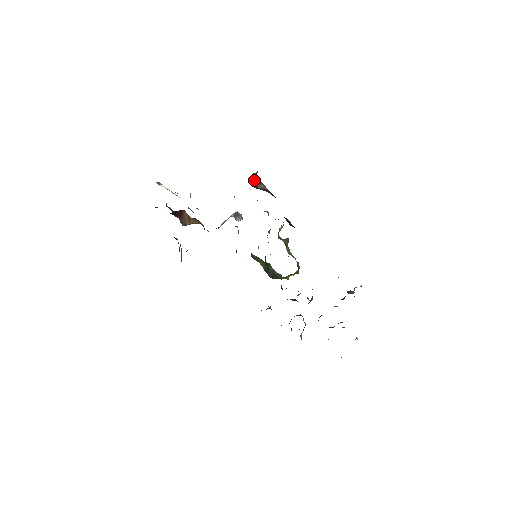
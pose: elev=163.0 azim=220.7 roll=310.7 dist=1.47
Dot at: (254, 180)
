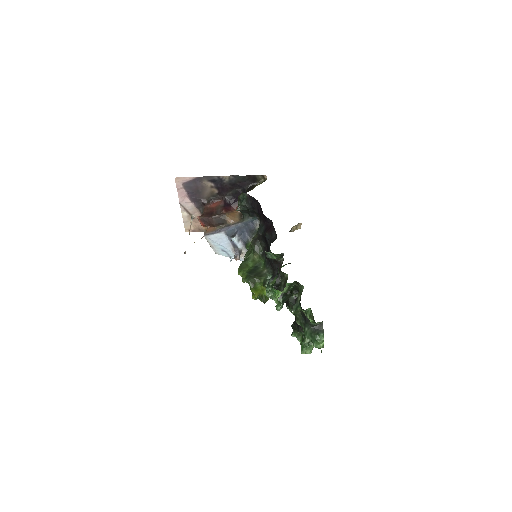
Dot at: (292, 230)
